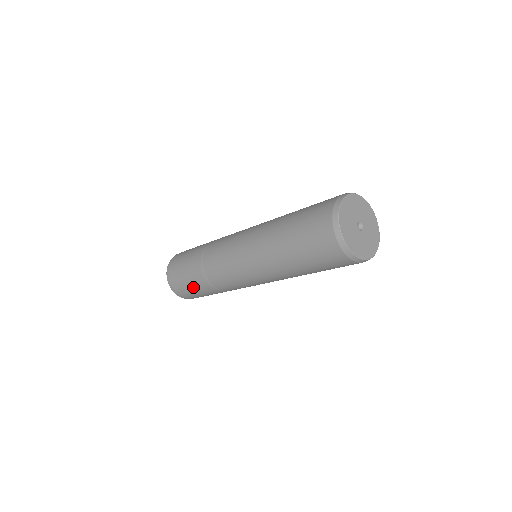
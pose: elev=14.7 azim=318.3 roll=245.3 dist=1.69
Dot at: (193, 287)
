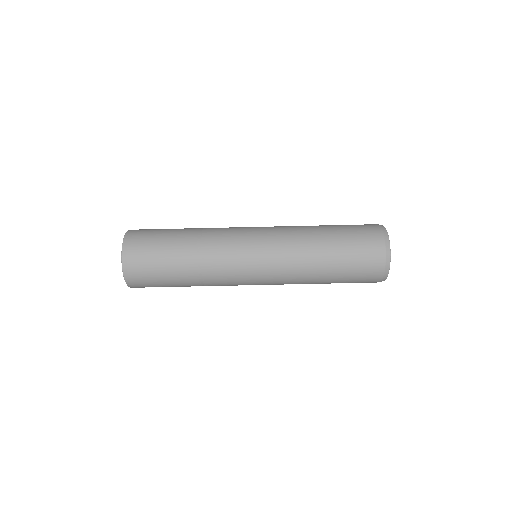
Dot at: (167, 237)
